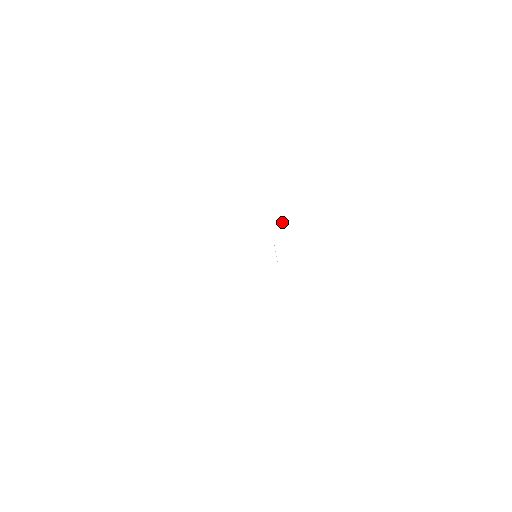
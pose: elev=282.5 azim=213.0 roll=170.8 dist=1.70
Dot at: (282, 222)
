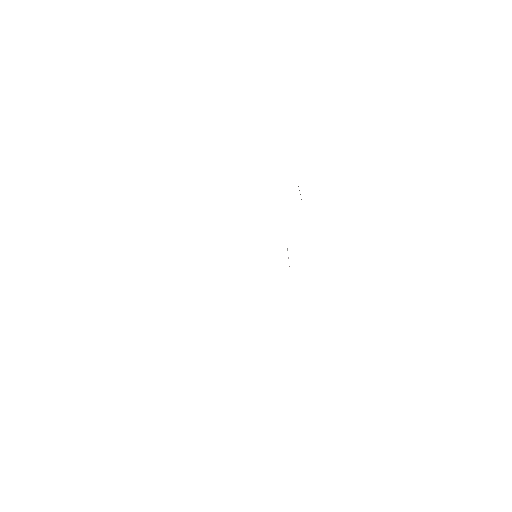
Dot at: occluded
